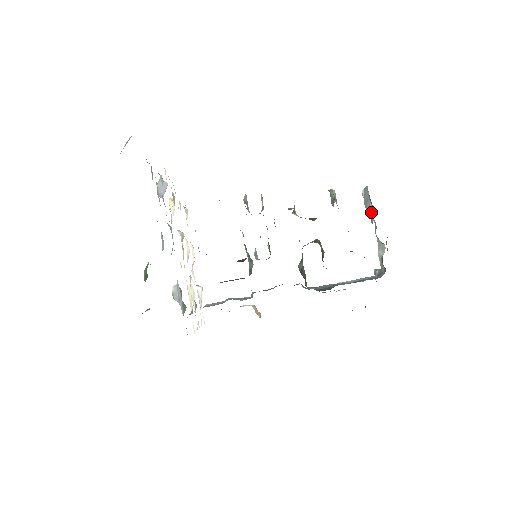
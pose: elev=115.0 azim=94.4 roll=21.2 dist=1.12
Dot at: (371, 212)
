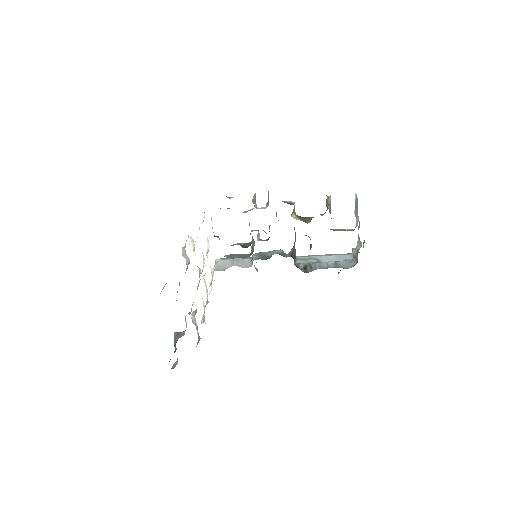
Dot at: (357, 219)
